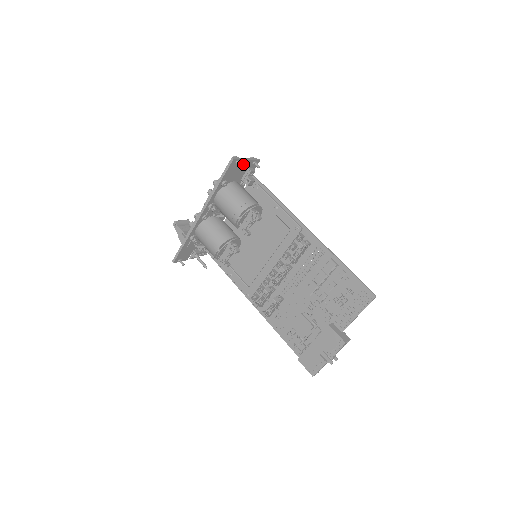
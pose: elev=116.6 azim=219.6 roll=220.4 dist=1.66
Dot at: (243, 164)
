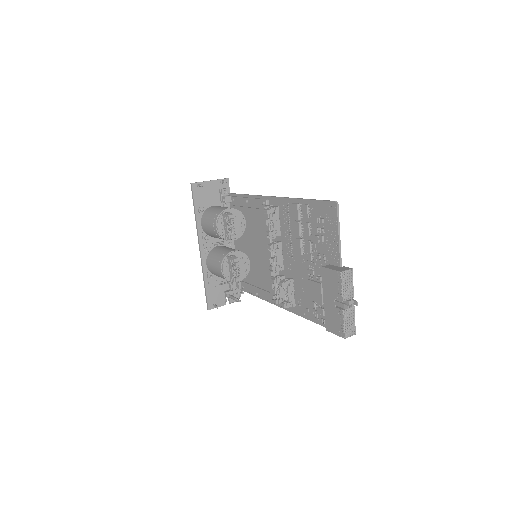
Dot at: (209, 186)
